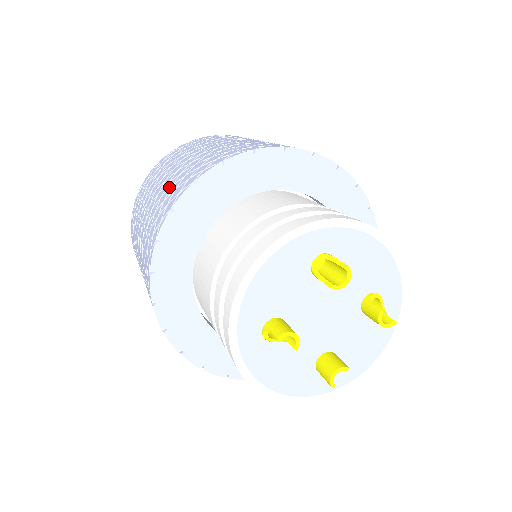
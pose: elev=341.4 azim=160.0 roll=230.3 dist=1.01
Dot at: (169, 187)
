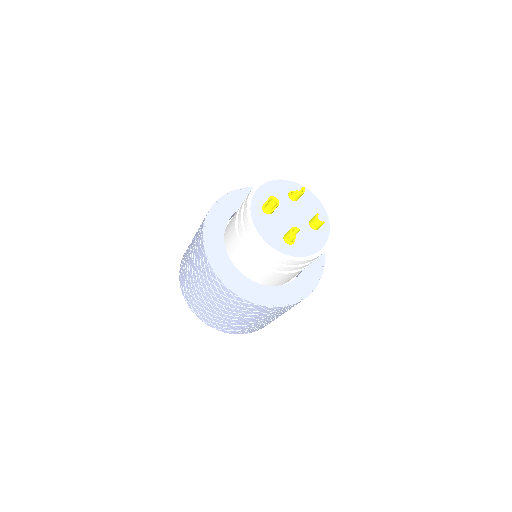
Dot at: occluded
